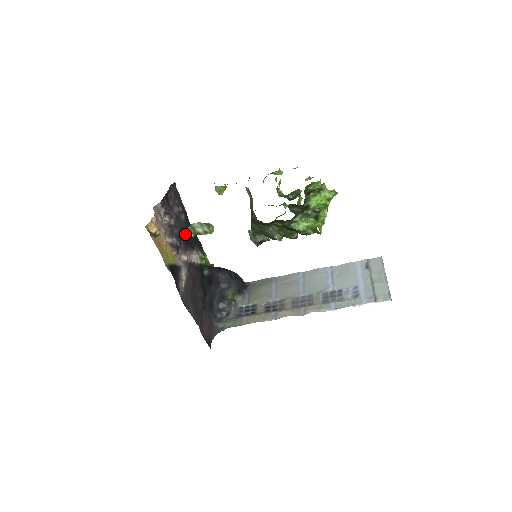
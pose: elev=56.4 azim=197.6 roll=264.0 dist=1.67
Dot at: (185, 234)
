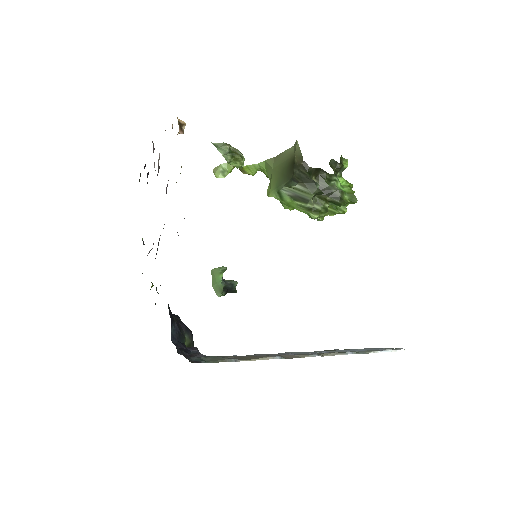
Dot at: occluded
